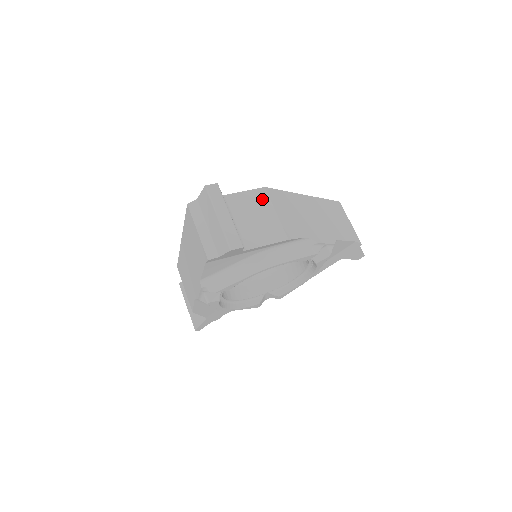
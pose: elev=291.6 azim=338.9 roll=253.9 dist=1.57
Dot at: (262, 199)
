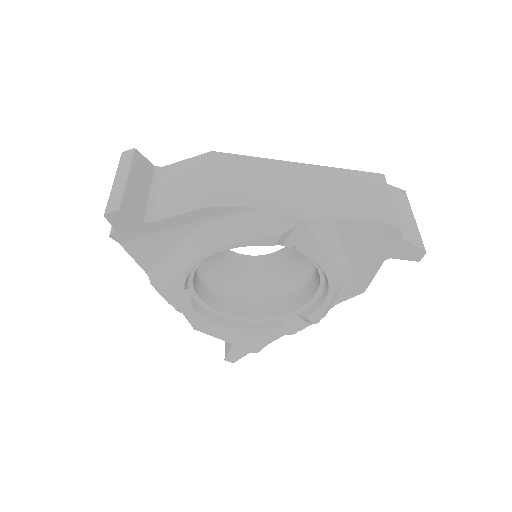
Dot at: (201, 164)
